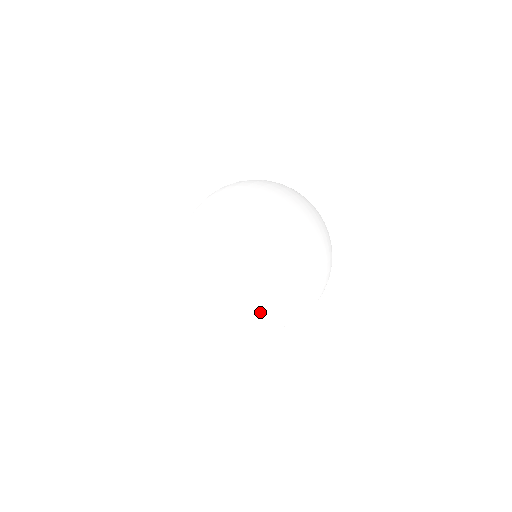
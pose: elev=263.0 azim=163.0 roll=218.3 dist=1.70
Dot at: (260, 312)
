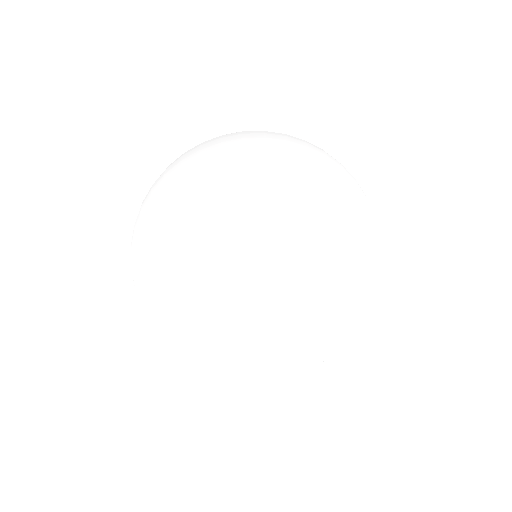
Dot at: (348, 334)
